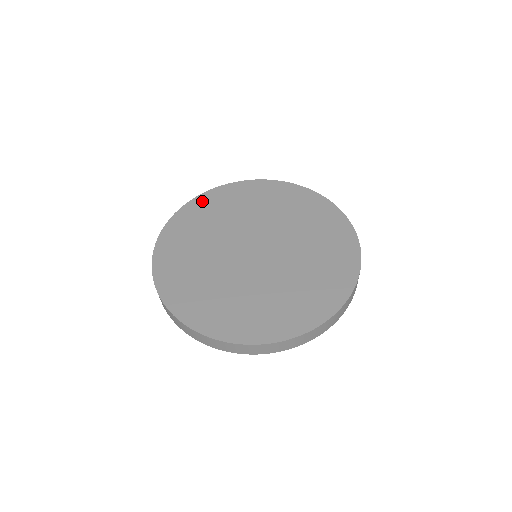
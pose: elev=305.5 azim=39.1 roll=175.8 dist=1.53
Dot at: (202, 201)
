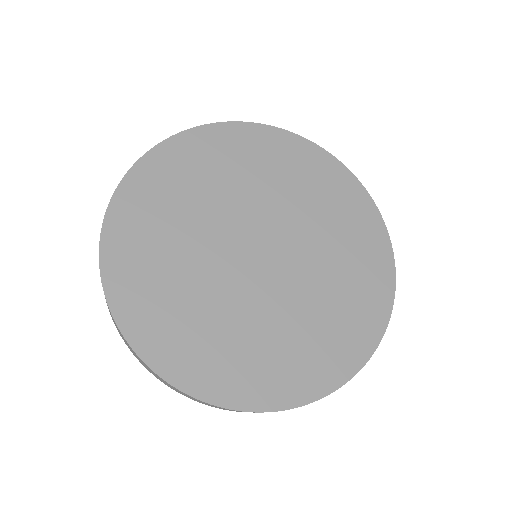
Dot at: (152, 168)
